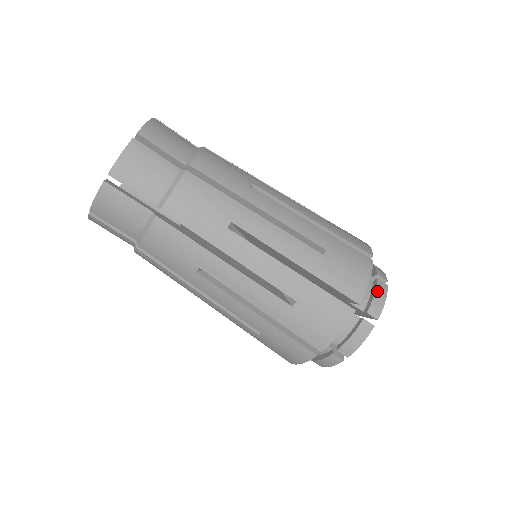
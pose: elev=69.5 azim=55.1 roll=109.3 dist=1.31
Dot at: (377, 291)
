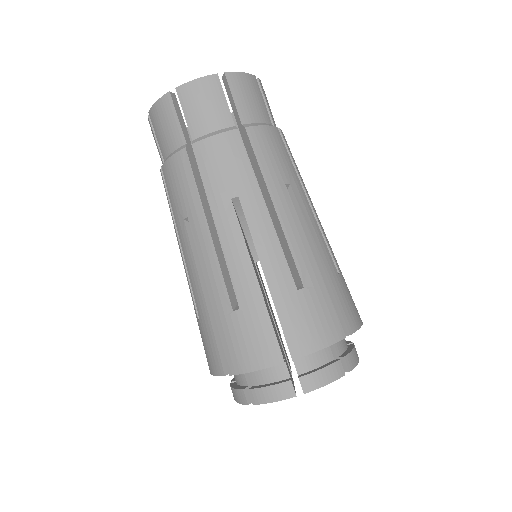
Dot at: (354, 349)
